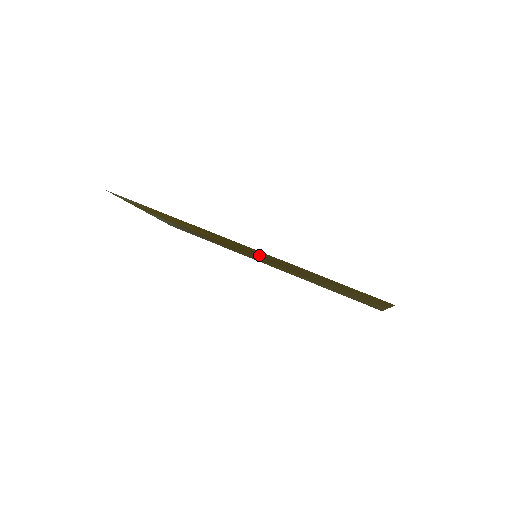
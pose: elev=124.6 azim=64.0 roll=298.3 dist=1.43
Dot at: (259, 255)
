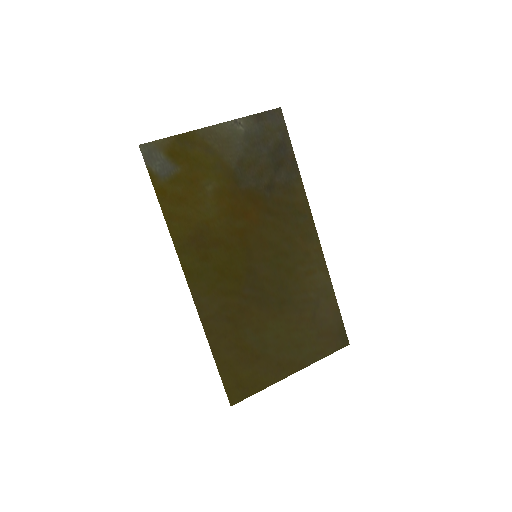
Dot at: (235, 274)
